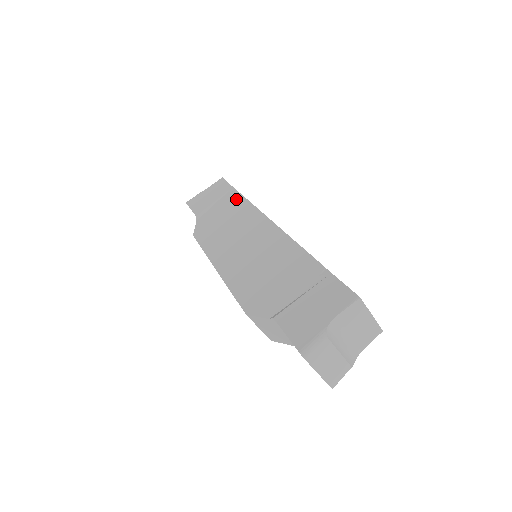
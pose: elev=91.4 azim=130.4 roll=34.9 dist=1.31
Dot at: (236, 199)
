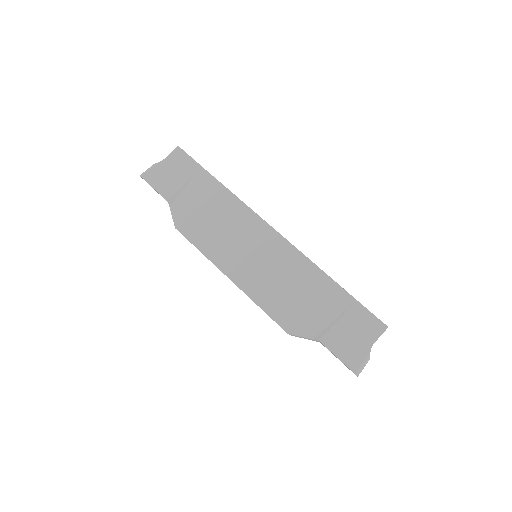
Dot at: (215, 187)
